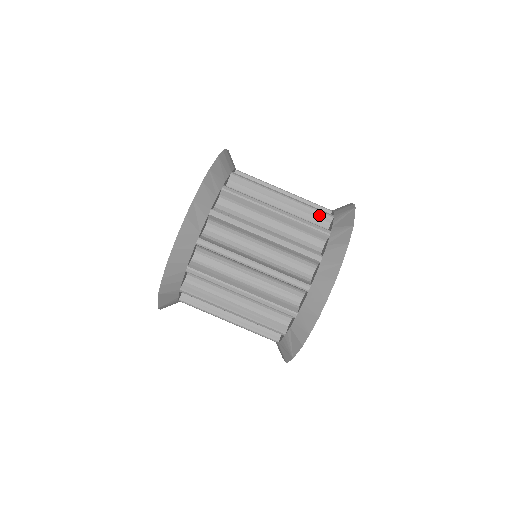
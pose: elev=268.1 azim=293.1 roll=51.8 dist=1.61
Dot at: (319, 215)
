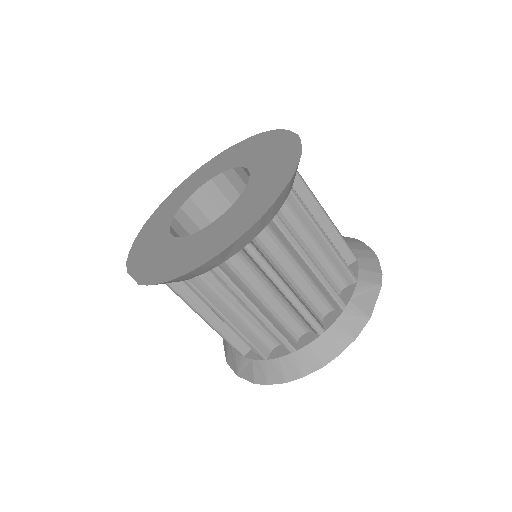
Dot at: (345, 274)
